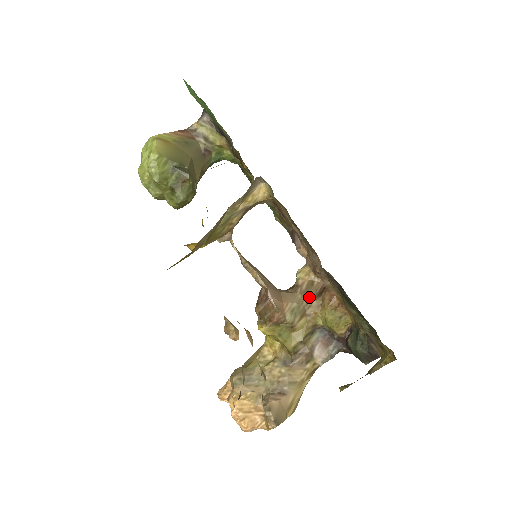
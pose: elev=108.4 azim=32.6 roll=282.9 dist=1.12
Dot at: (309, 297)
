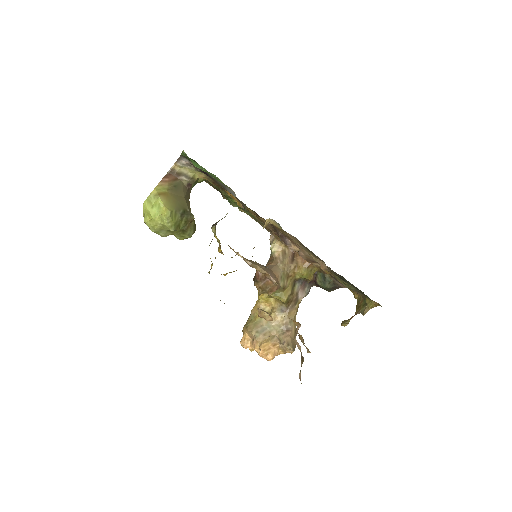
Dot at: (287, 264)
